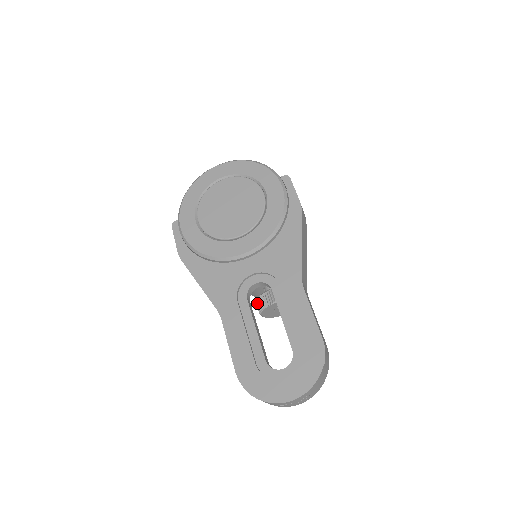
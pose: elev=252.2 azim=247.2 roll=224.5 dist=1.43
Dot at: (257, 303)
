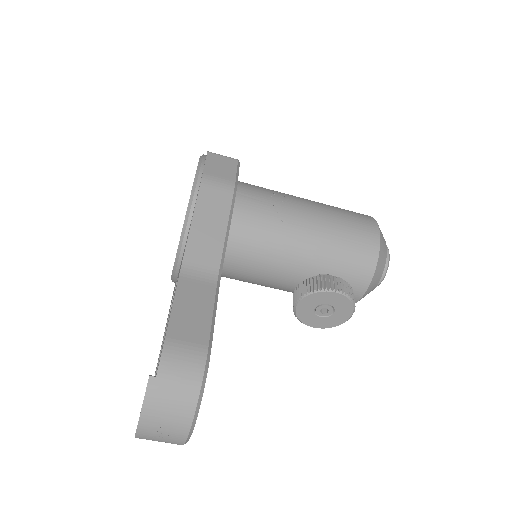
Dot at: occluded
